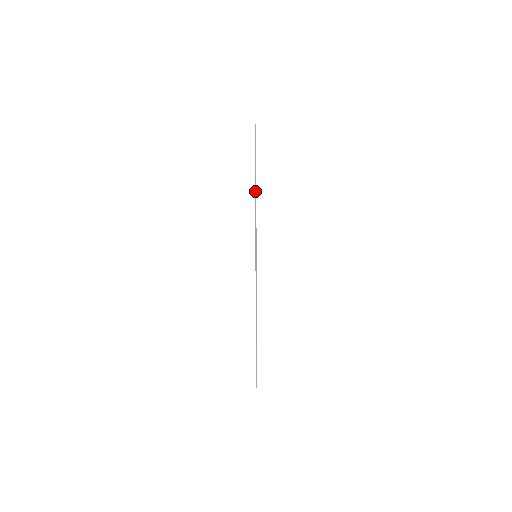
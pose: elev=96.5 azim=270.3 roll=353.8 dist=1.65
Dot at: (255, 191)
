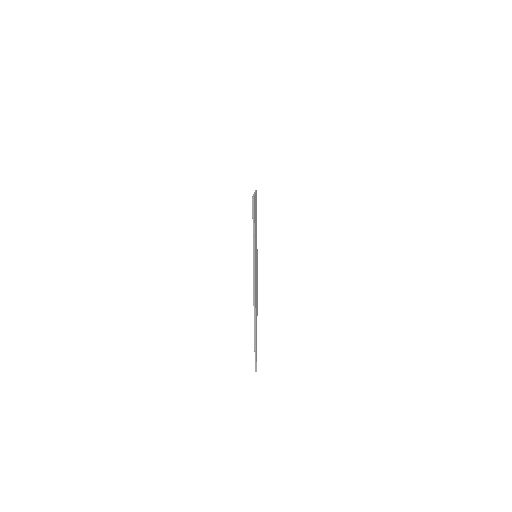
Dot at: occluded
